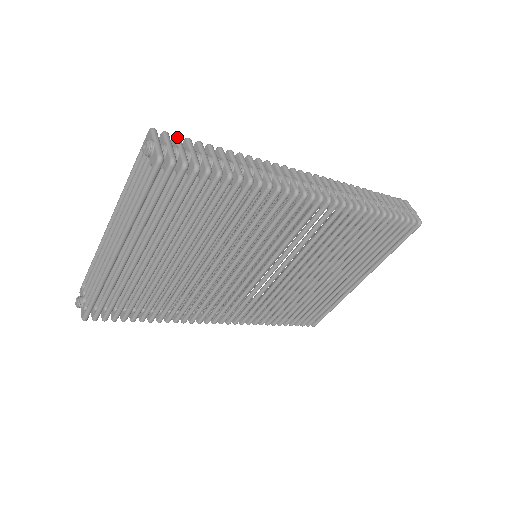
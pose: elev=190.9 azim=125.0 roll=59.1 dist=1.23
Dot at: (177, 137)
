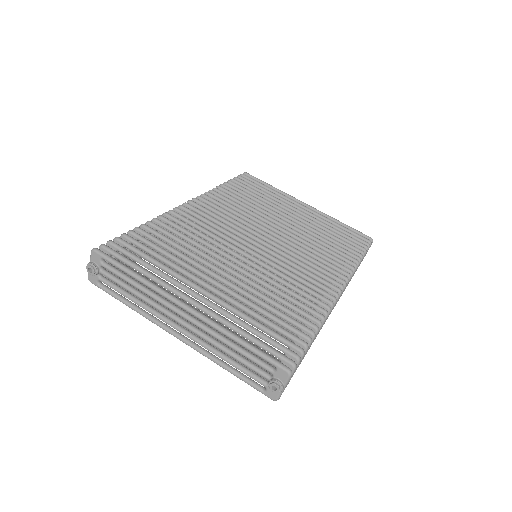
Dot at: occluded
